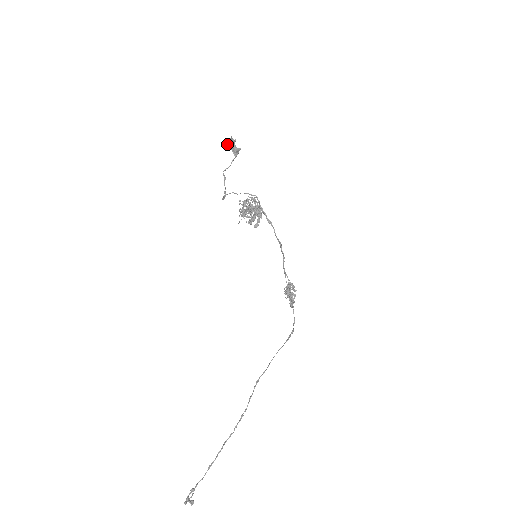
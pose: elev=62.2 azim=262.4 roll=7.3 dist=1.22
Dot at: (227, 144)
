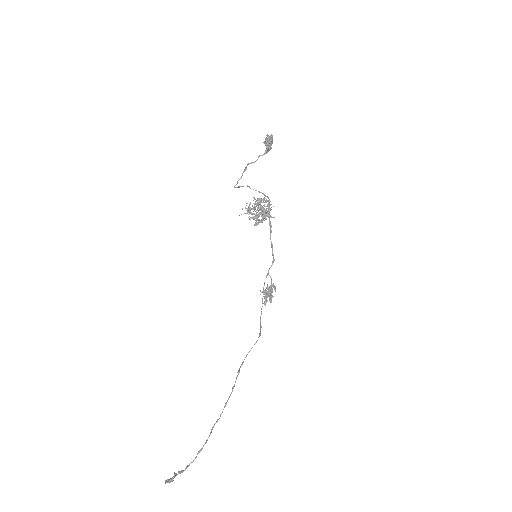
Dot at: (266, 140)
